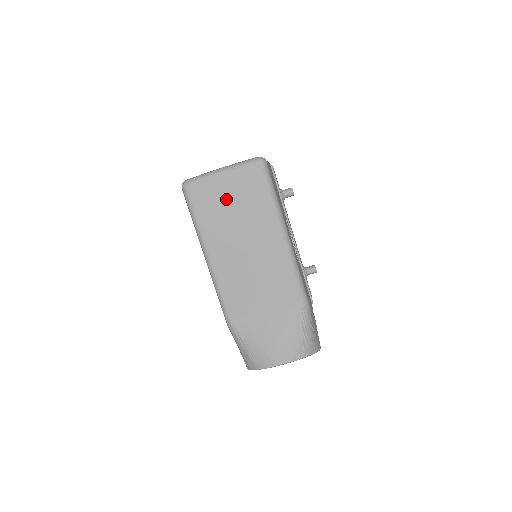
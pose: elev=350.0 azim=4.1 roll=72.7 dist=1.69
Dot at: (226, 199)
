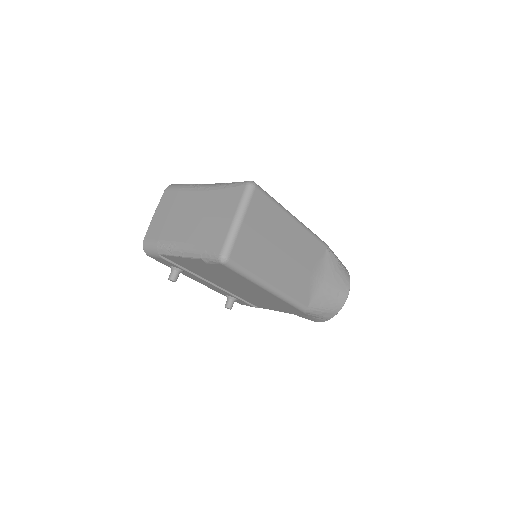
Dot at: (256, 236)
